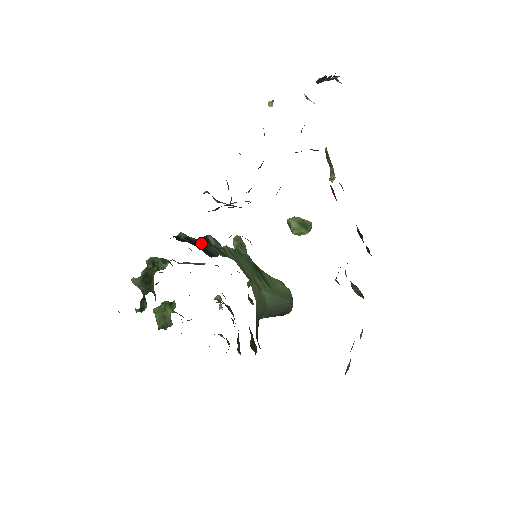
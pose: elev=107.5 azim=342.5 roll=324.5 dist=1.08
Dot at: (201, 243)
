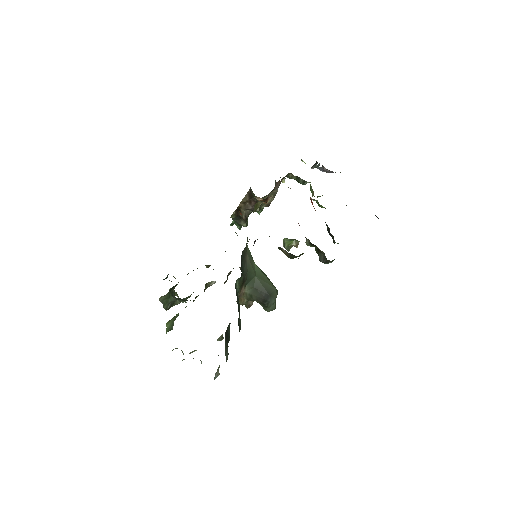
Dot at: occluded
